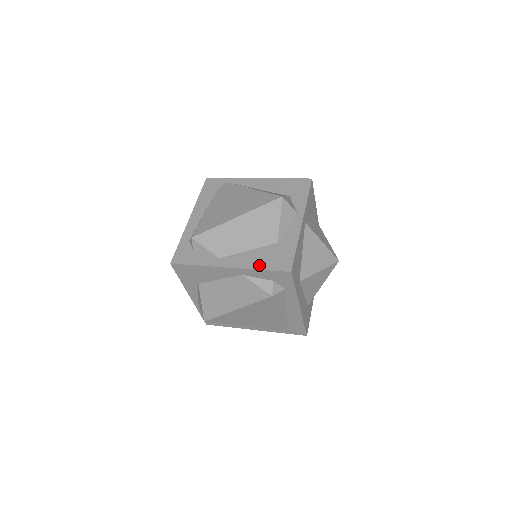
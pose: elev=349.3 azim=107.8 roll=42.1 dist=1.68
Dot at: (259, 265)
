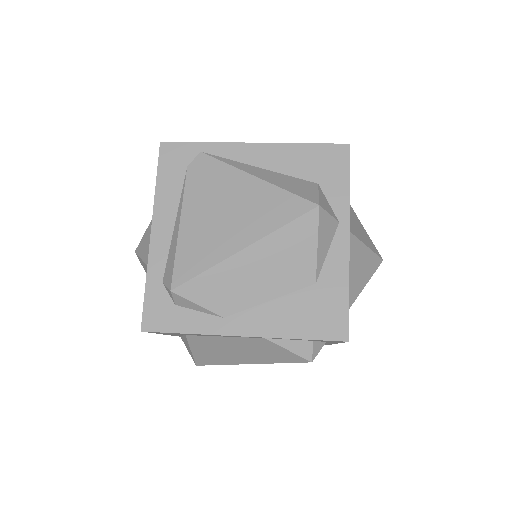
Dot at: (294, 330)
